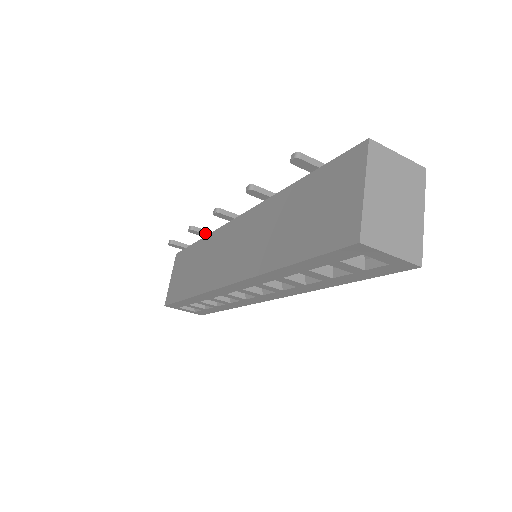
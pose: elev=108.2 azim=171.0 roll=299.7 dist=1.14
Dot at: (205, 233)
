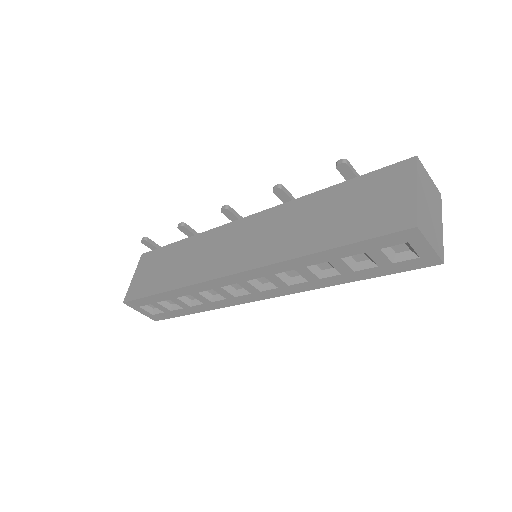
Dot at: (193, 233)
